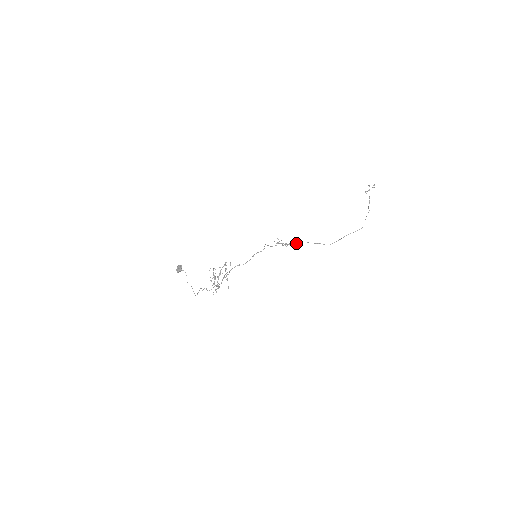
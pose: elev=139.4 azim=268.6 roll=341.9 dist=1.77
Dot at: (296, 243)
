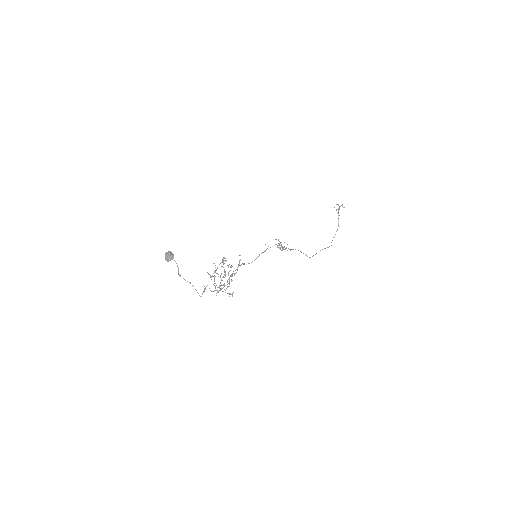
Dot at: (292, 249)
